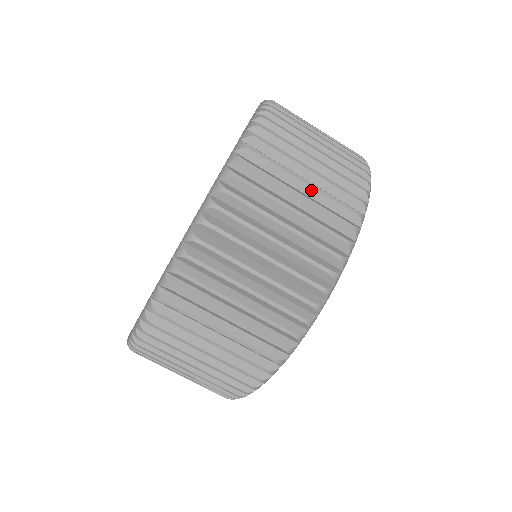
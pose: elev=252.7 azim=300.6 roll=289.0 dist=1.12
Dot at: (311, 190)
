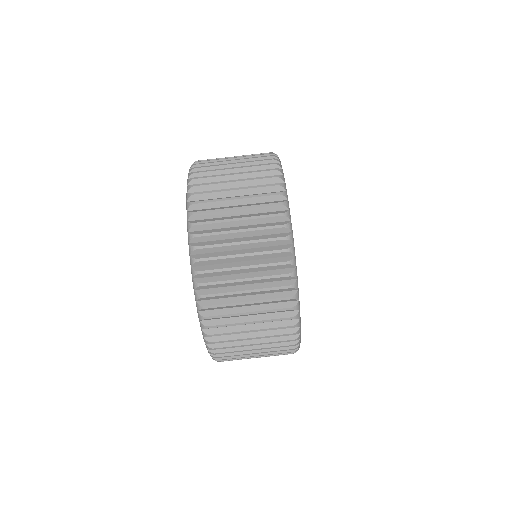
Dot at: (252, 281)
